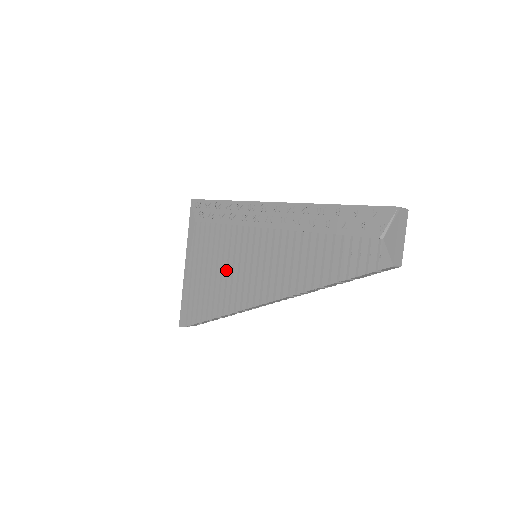
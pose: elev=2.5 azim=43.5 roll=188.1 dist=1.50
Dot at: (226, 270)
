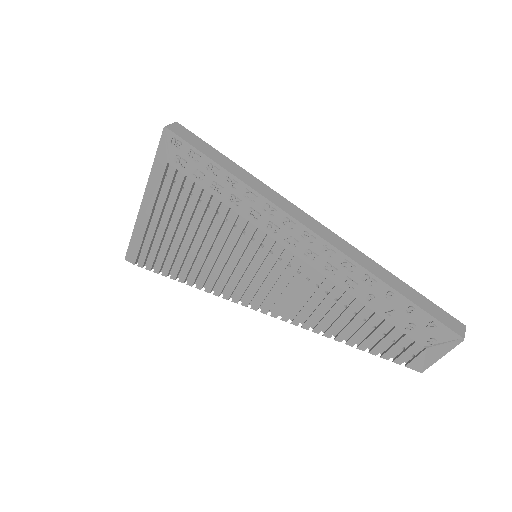
Dot at: (209, 250)
